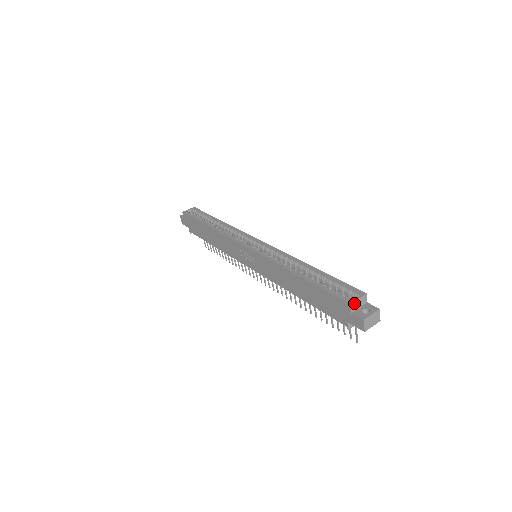
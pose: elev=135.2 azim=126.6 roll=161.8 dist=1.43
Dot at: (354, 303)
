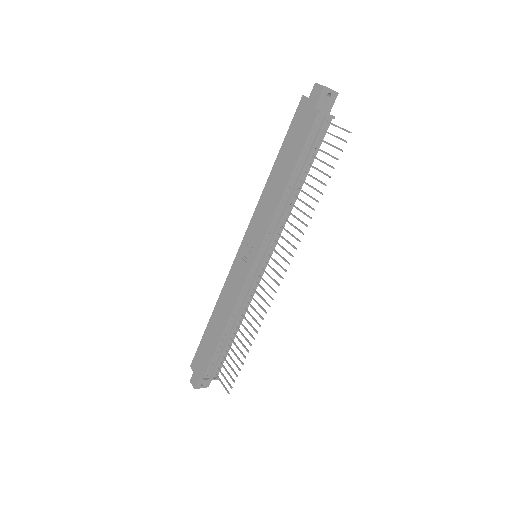
Dot at: occluded
